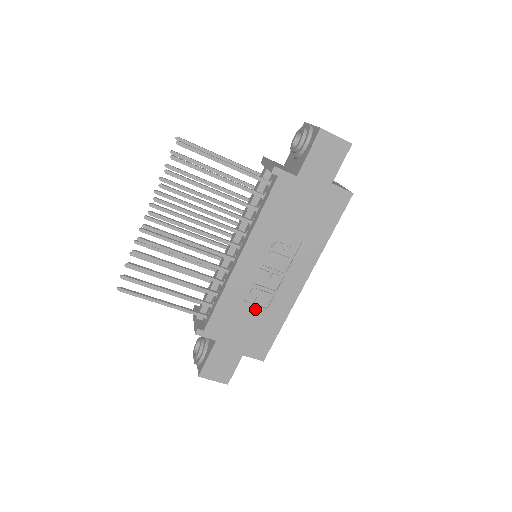
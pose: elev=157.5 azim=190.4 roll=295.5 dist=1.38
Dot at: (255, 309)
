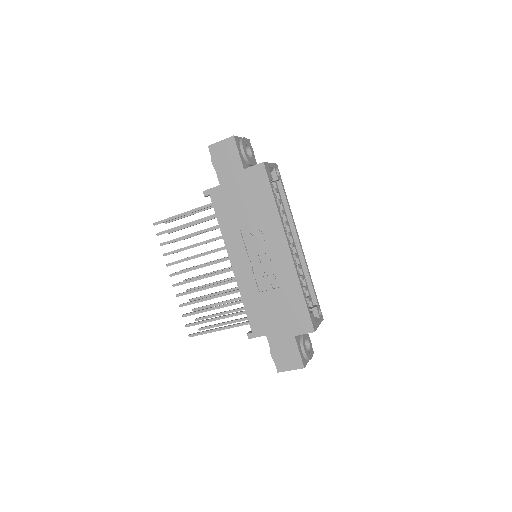
Dot at: (272, 293)
